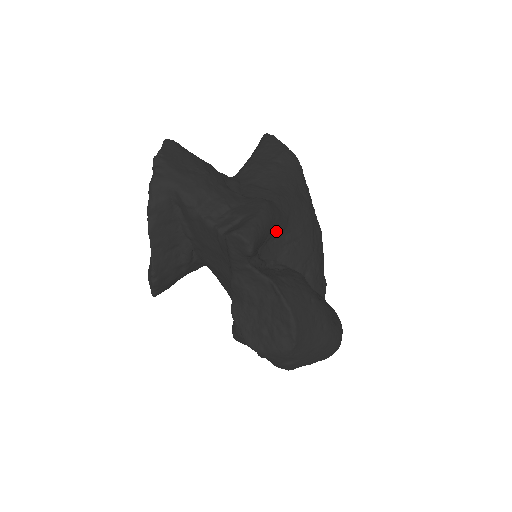
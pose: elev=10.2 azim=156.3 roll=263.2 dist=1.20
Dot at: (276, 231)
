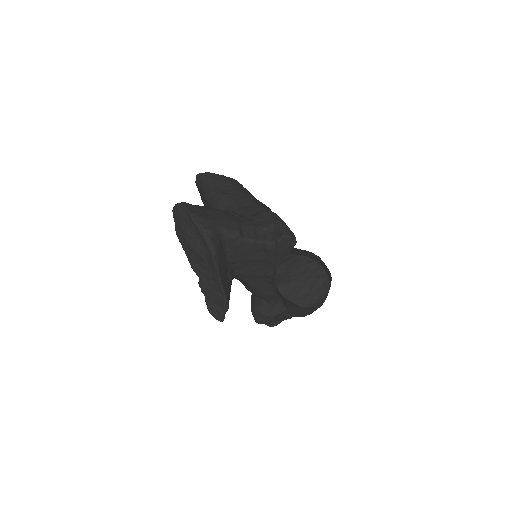
Dot at: occluded
